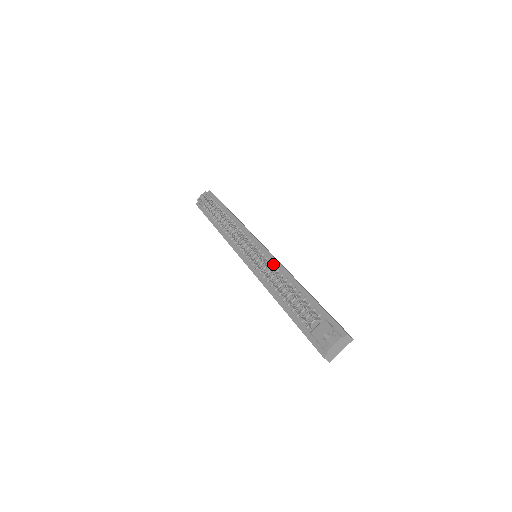
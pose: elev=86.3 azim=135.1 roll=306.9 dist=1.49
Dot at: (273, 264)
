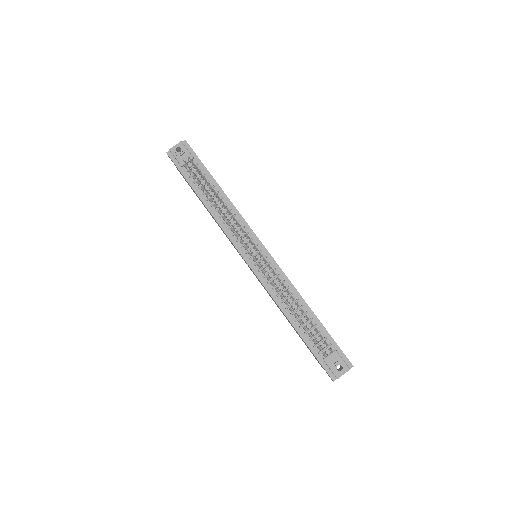
Dot at: (282, 278)
